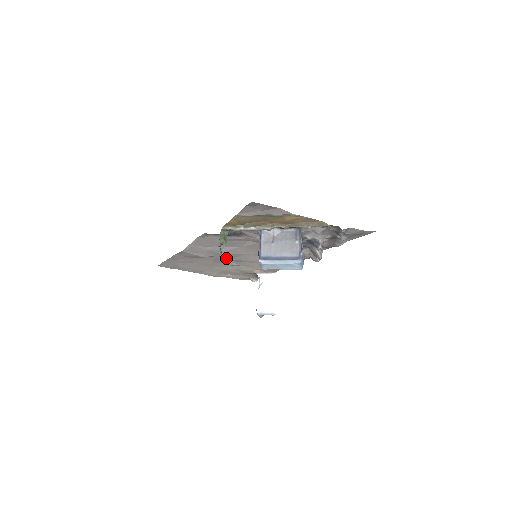
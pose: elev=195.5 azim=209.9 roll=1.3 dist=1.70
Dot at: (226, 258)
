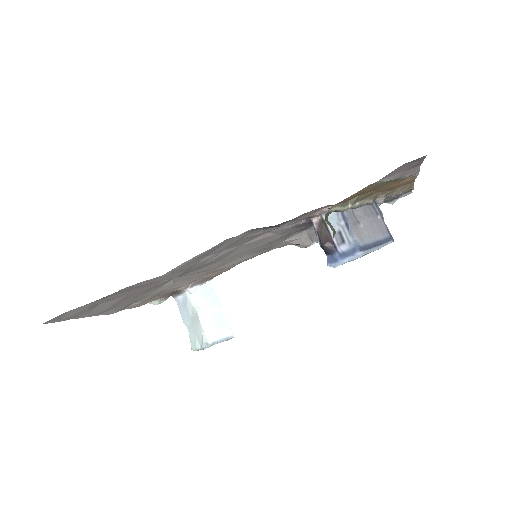
Dot at: (187, 273)
